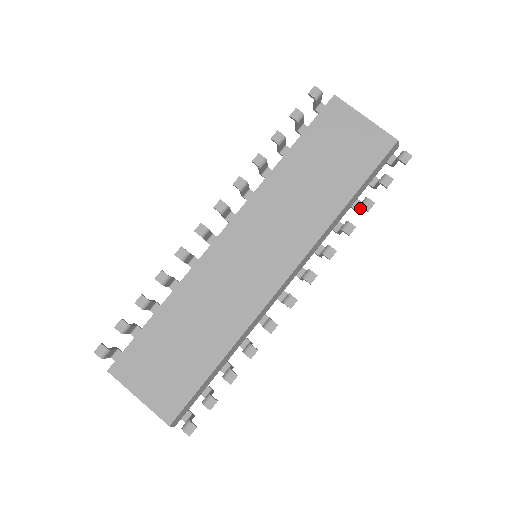
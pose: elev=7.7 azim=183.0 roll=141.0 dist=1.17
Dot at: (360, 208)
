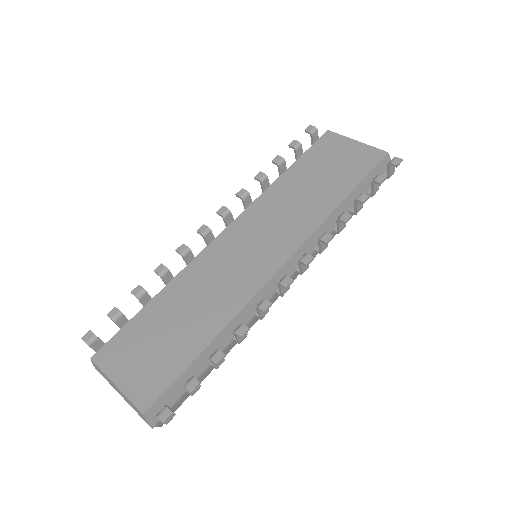
Dot at: (356, 204)
